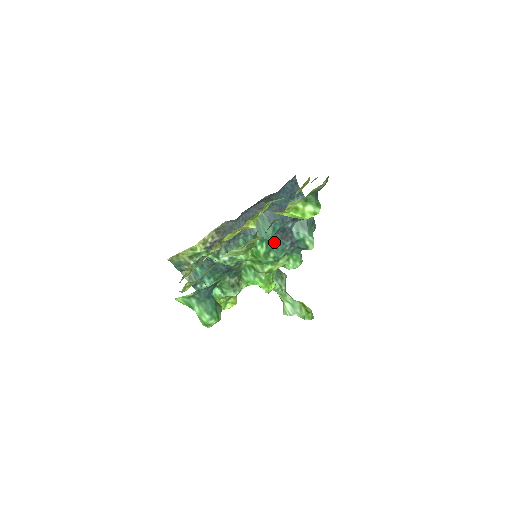
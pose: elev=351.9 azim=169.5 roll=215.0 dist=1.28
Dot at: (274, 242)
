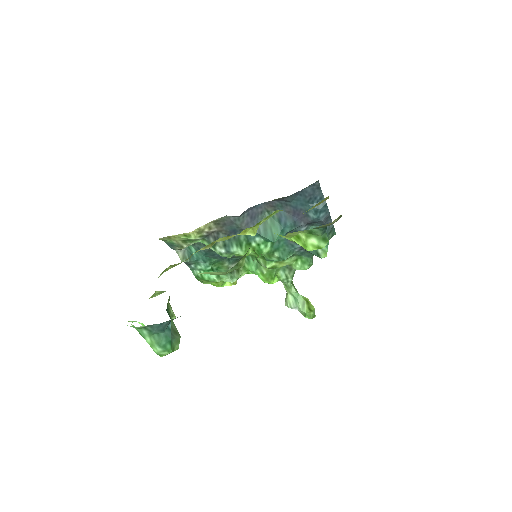
Dot at: (282, 242)
